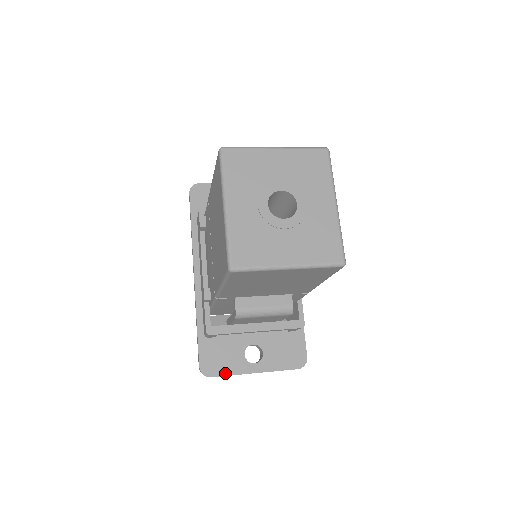
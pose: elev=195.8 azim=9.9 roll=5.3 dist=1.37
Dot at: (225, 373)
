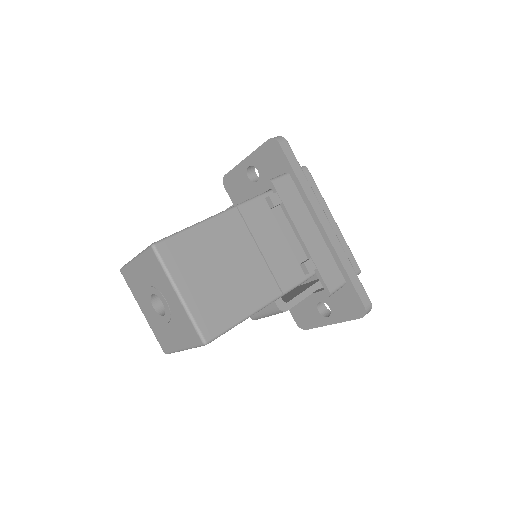
Dot at: (312, 326)
